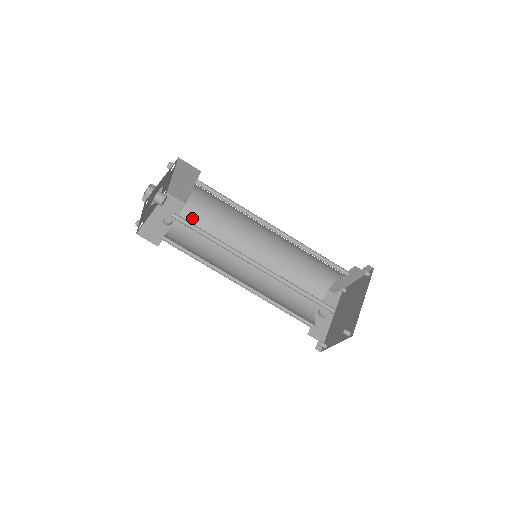
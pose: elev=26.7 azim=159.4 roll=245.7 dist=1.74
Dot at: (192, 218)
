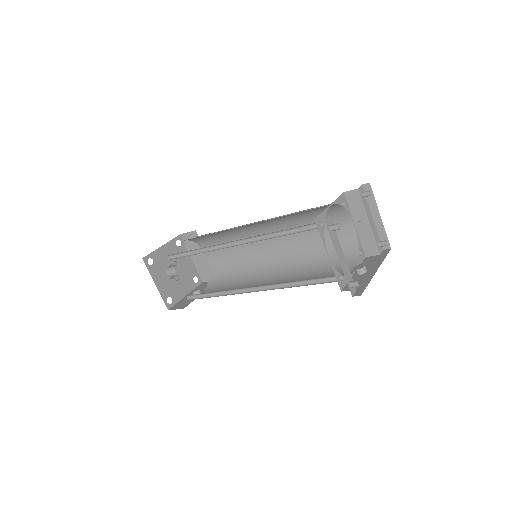
Dot at: (217, 281)
